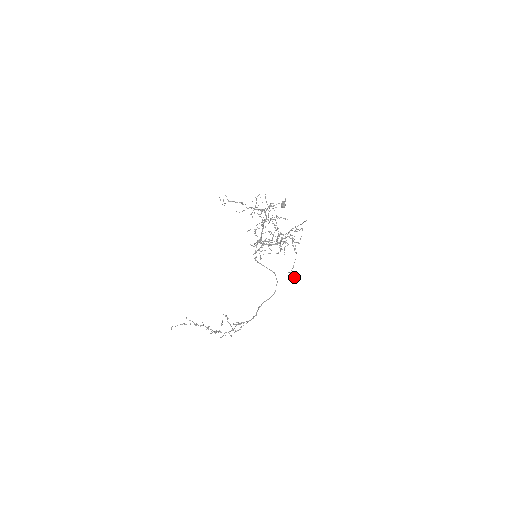
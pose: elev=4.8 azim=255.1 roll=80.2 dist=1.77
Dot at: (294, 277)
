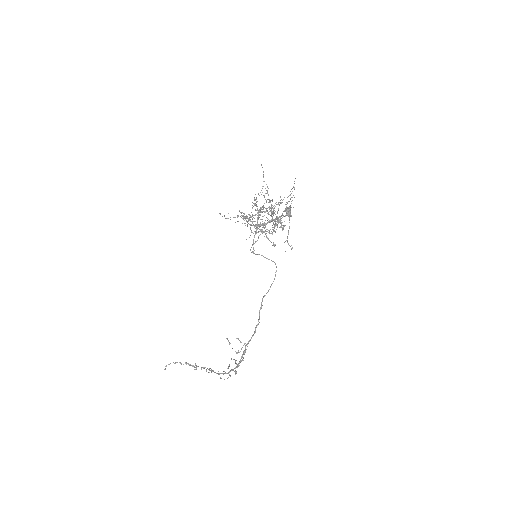
Dot at: occluded
